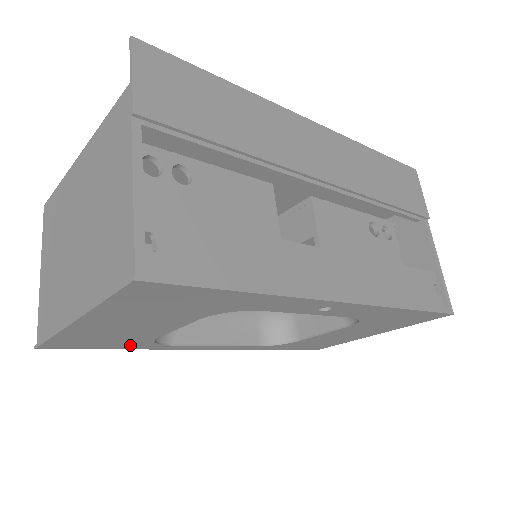
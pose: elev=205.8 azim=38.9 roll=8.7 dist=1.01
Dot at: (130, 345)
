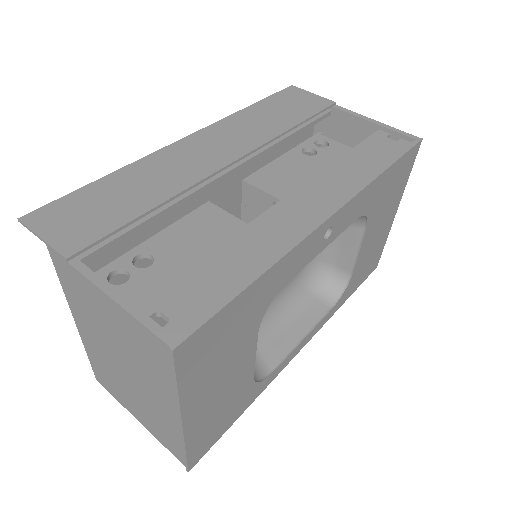
Dot at: (245, 402)
